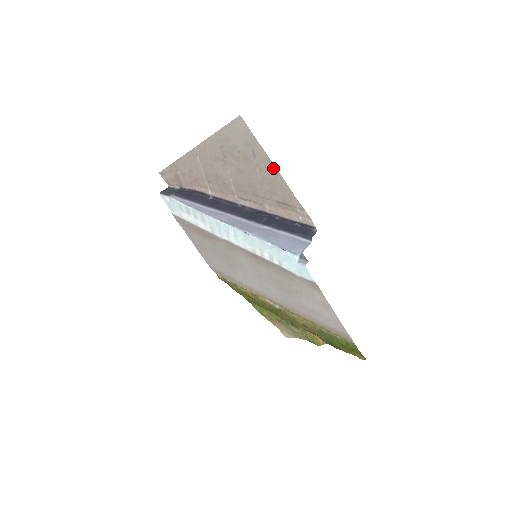
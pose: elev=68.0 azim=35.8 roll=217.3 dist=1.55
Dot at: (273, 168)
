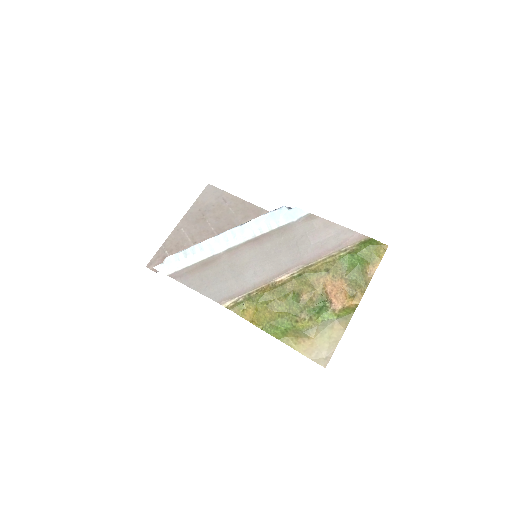
Dot at: (240, 201)
